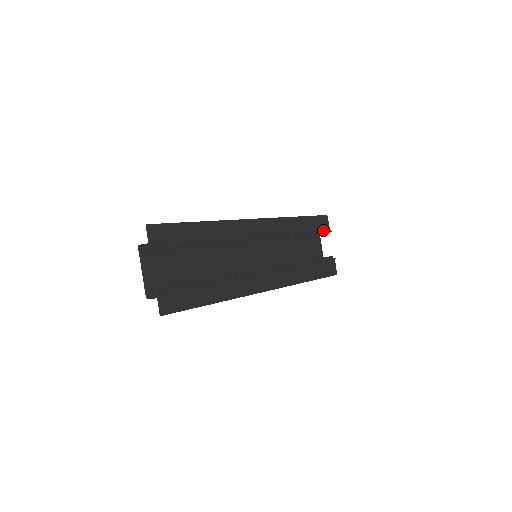
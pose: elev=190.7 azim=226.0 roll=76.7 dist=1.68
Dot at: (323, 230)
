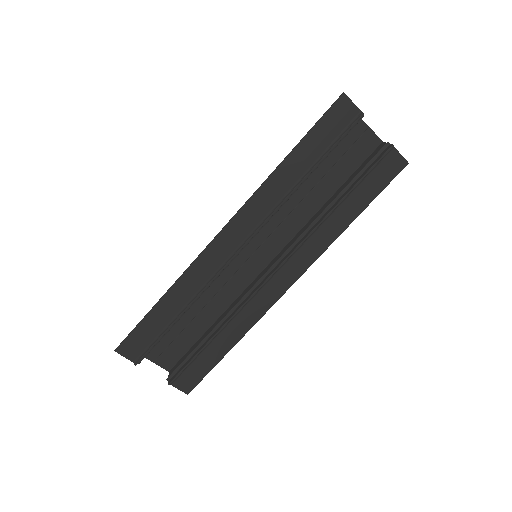
Dot at: (346, 127)
